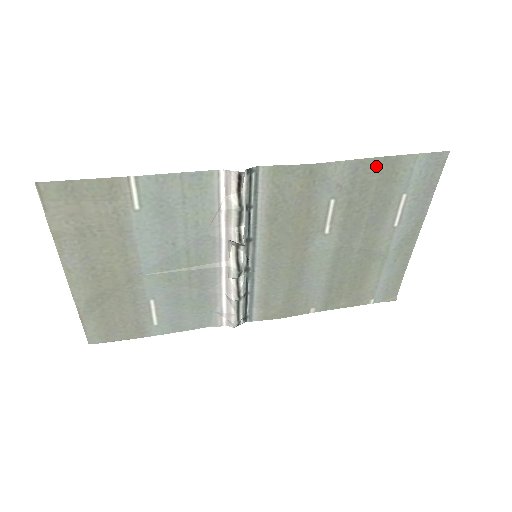
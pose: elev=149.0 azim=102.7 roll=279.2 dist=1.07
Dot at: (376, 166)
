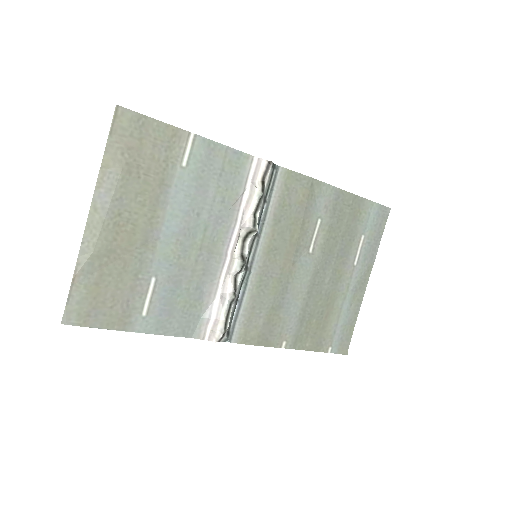
Dot at: (349, 201)
